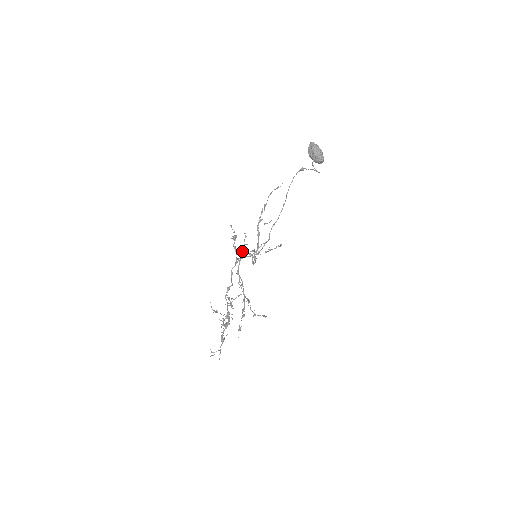
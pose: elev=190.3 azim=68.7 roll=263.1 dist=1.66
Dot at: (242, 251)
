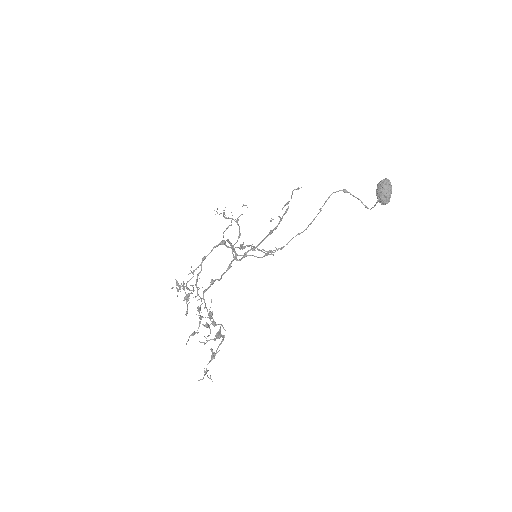
Dot at: (223, 235)
